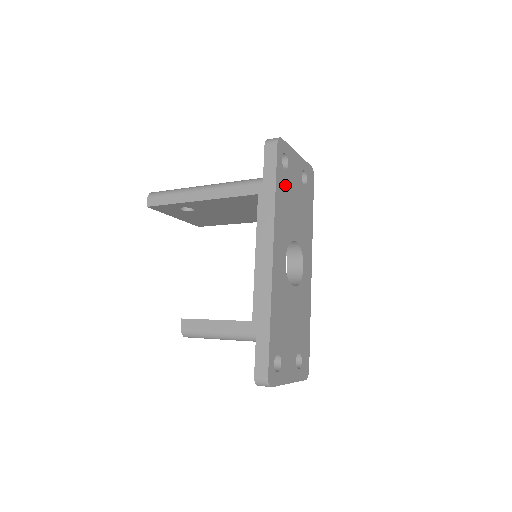
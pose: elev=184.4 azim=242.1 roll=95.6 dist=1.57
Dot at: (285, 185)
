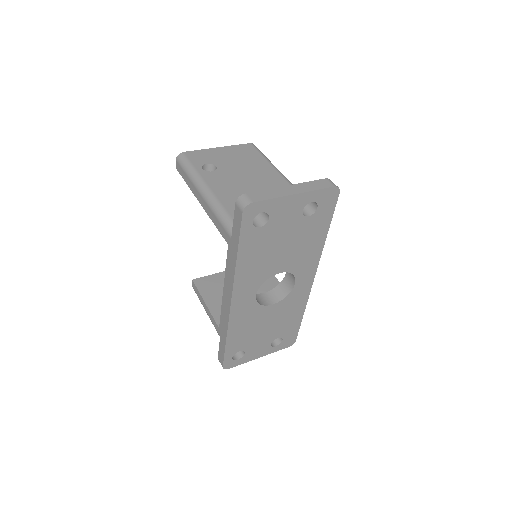
Dot at: (260, 240)
